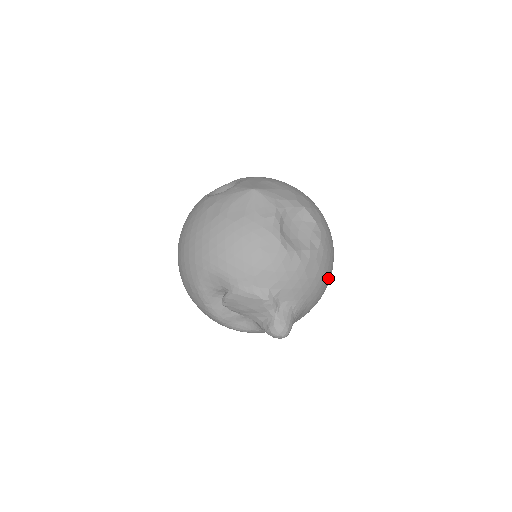
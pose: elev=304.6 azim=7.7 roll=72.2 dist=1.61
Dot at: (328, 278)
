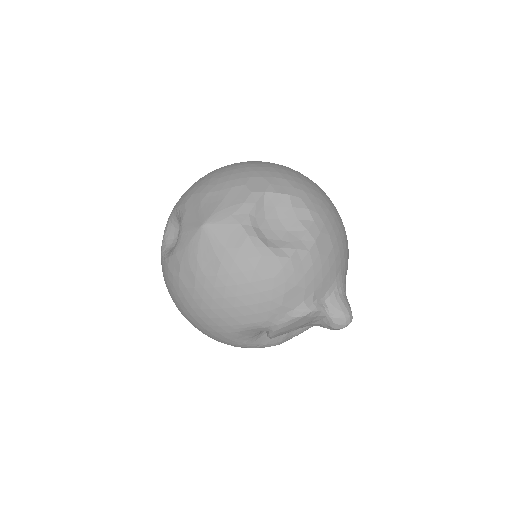
Dot at: (341, 226)
